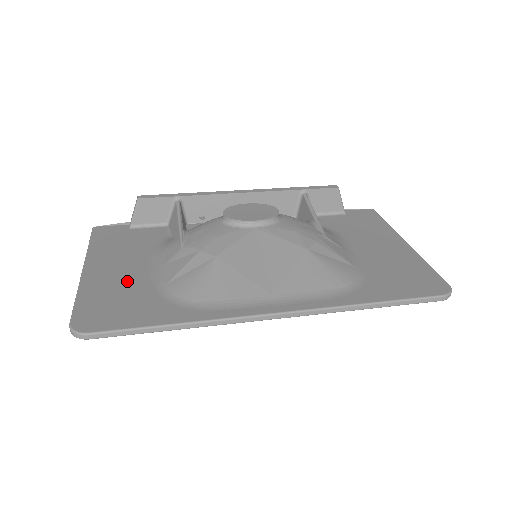
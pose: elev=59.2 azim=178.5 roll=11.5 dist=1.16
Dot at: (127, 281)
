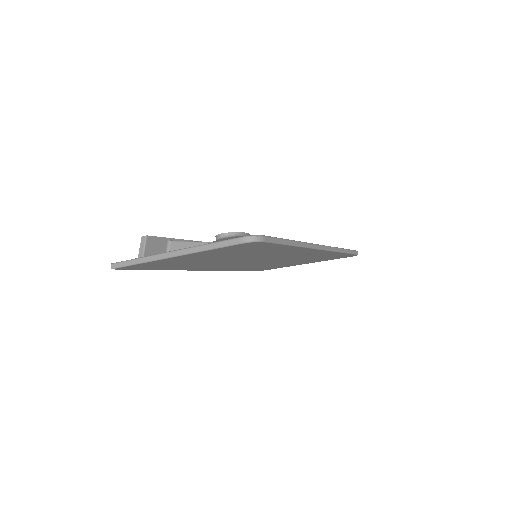
Dot at: occluded
